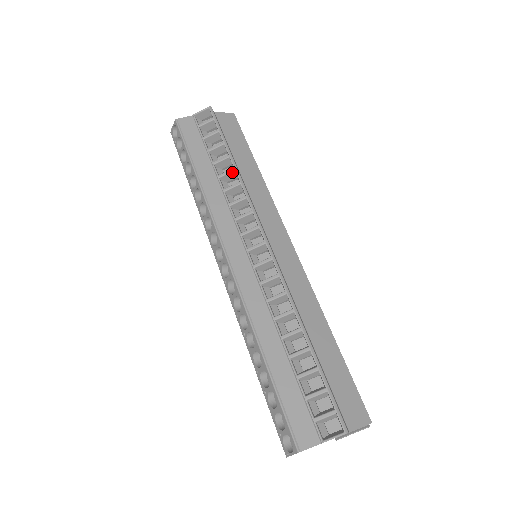
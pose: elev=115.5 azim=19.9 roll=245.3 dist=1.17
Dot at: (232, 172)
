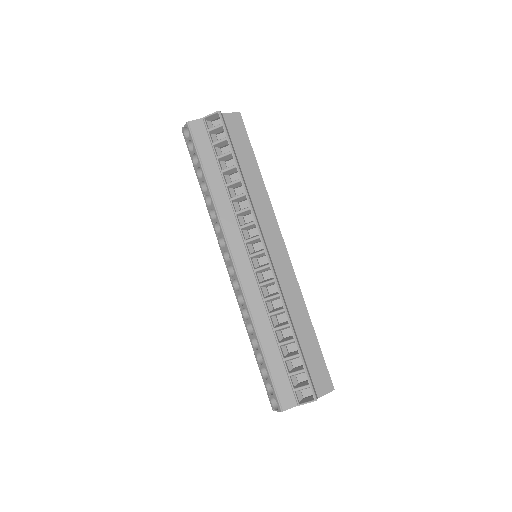
Dot at: (238, 182)
